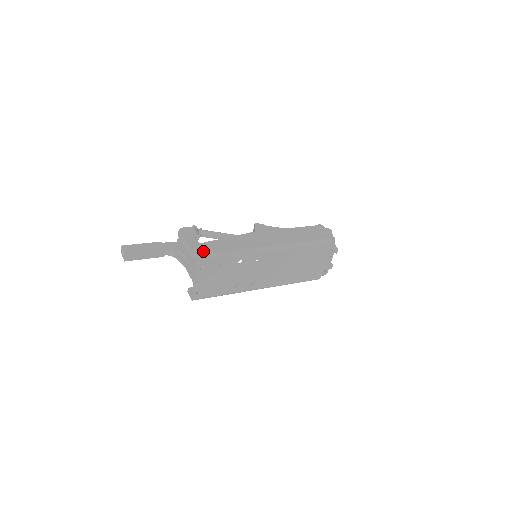
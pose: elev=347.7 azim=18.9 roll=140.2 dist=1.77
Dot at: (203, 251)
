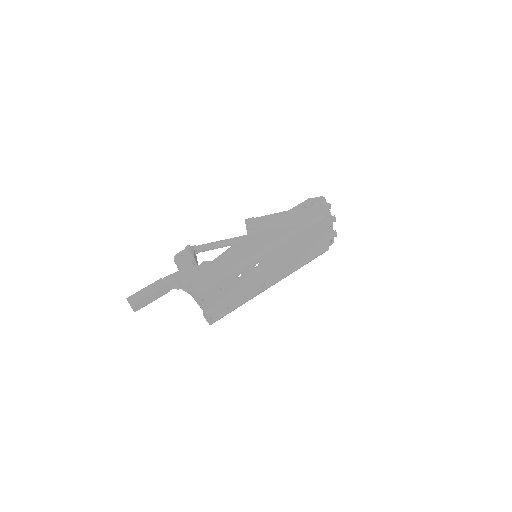
Dot at: (199, 283)
